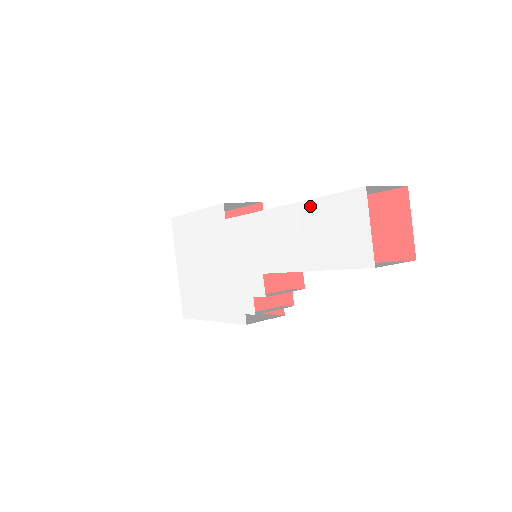
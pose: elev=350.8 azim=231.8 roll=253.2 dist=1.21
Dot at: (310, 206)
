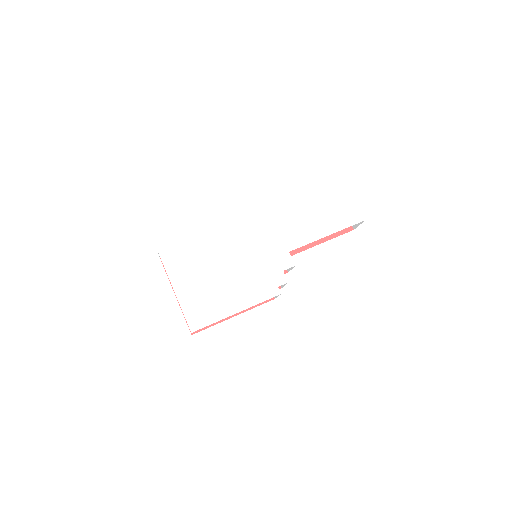
Dot at: (317, 202)
